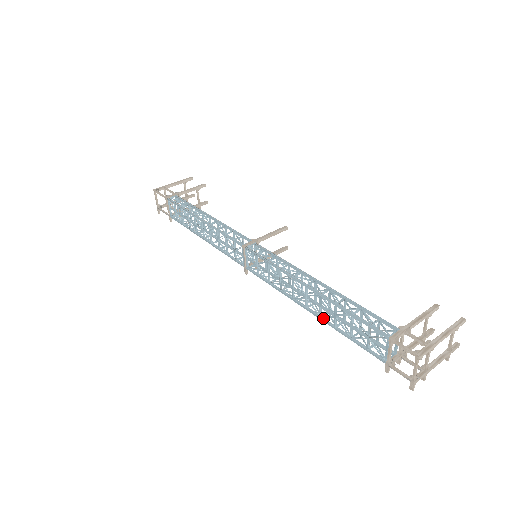
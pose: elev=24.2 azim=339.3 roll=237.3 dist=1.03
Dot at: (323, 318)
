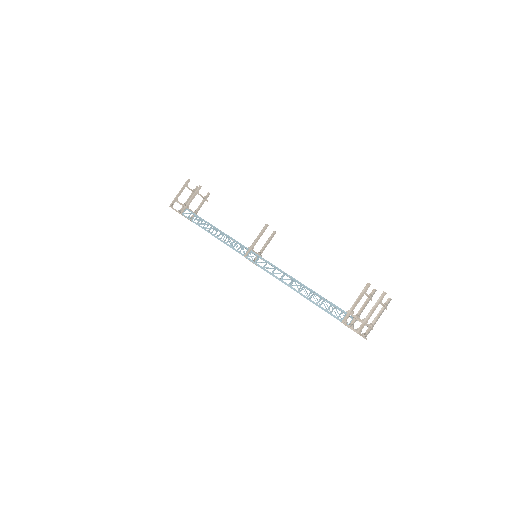
Dot at: occluded
